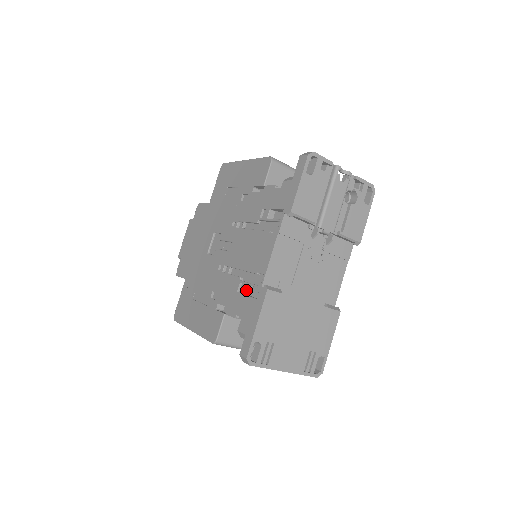
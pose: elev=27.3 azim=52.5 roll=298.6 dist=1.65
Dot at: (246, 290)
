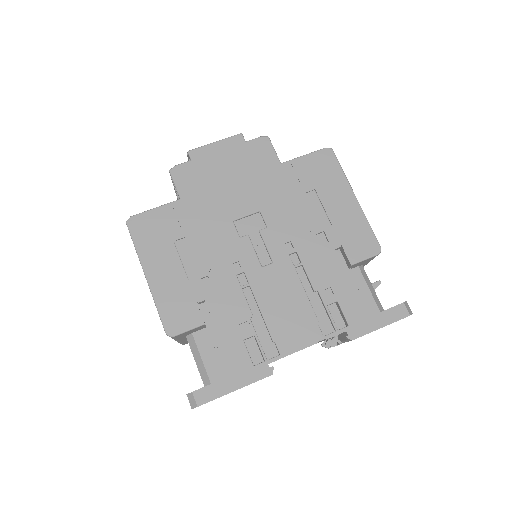
Dot at: (248, 338)
